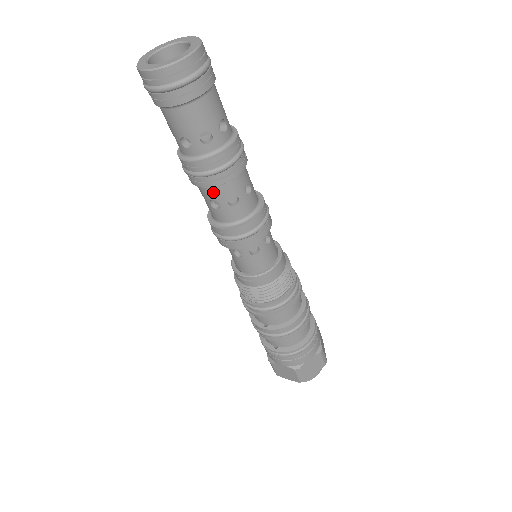
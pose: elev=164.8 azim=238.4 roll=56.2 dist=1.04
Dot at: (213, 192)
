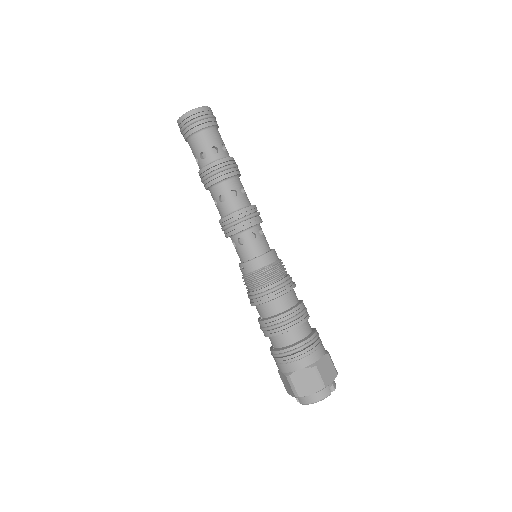
Dot at: (212, 193)
